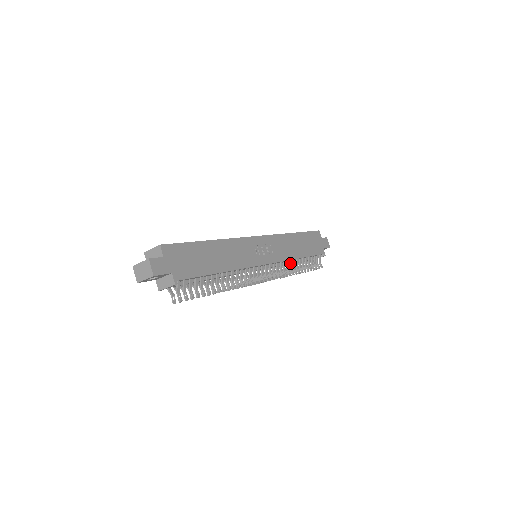
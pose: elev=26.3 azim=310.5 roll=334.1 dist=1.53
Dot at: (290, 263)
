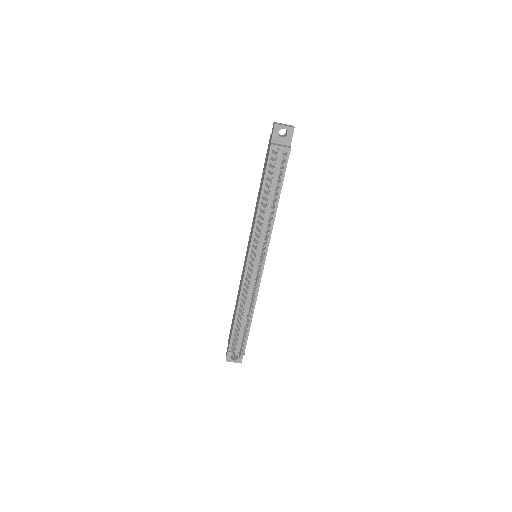
Dot at: (253, 301)
